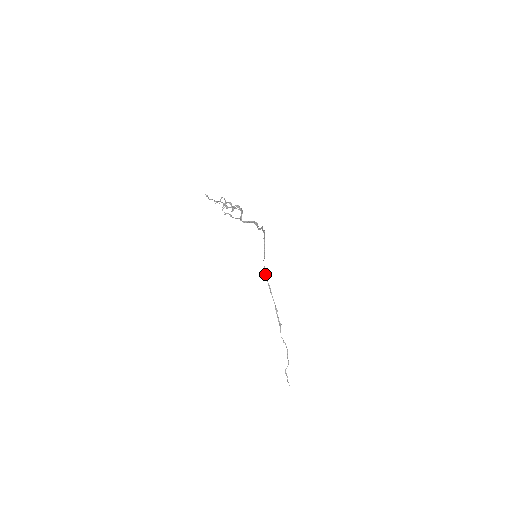
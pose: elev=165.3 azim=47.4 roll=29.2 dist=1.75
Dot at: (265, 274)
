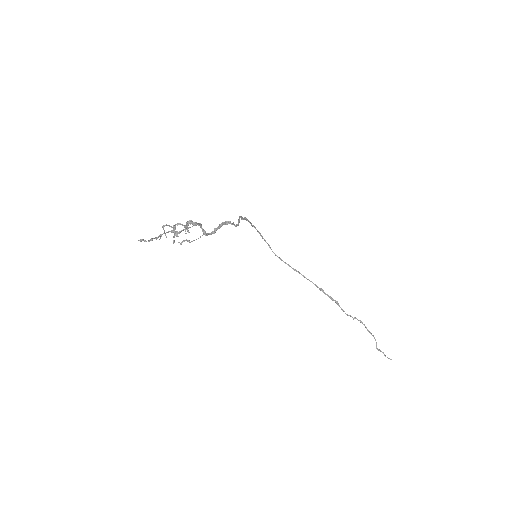
Dot at: occluded
